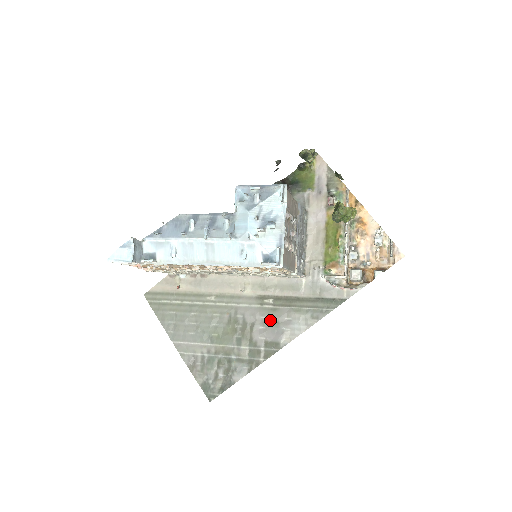
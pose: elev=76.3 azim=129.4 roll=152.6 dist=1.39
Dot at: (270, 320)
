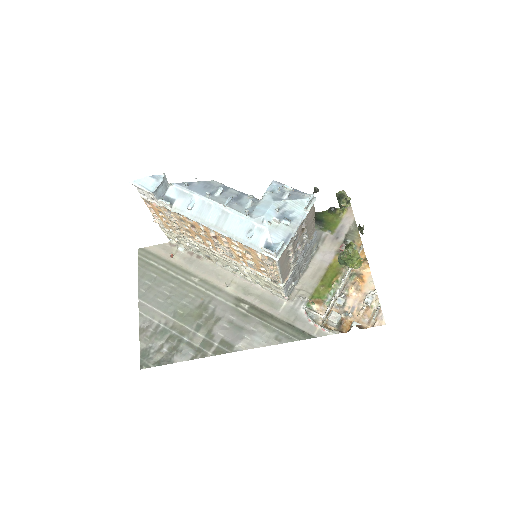
Dot at: (237, 322)
